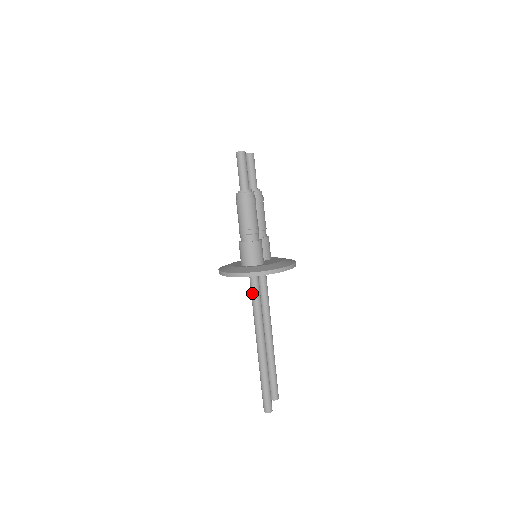
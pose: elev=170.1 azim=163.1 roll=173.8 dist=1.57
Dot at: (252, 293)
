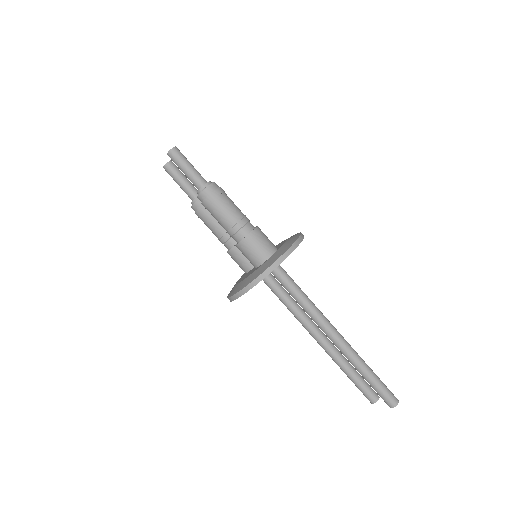
Dot at: (290, 287)
